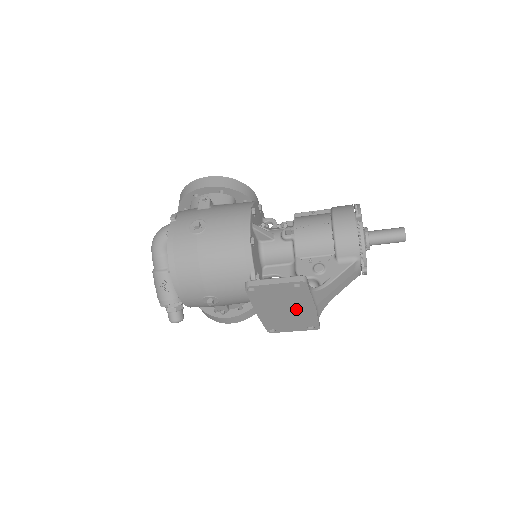
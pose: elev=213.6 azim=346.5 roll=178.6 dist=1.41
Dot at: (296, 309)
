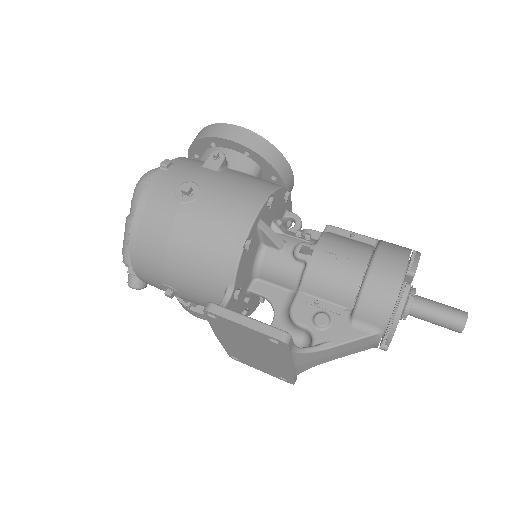
Dot at: (268, 357)
